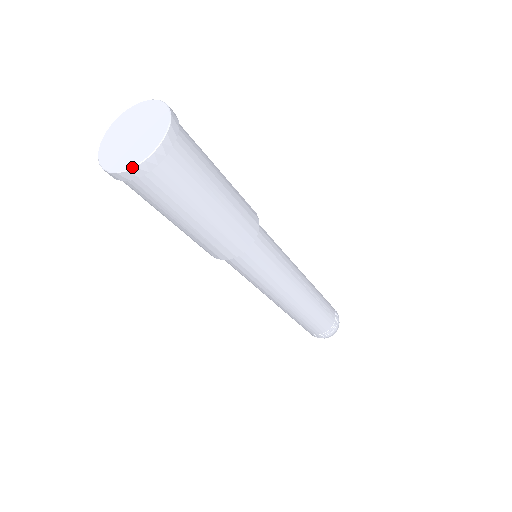
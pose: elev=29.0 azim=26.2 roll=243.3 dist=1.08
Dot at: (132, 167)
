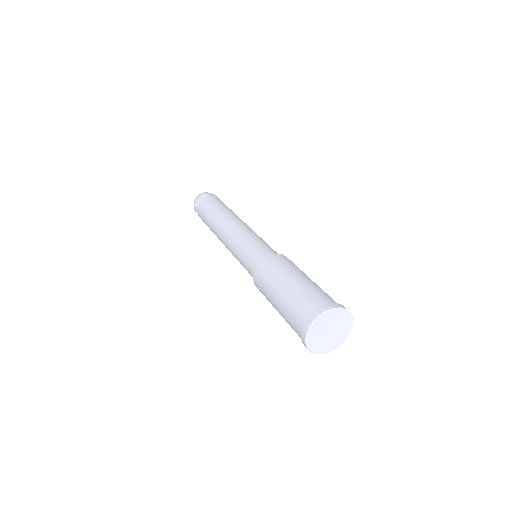
Dot at: occluded
